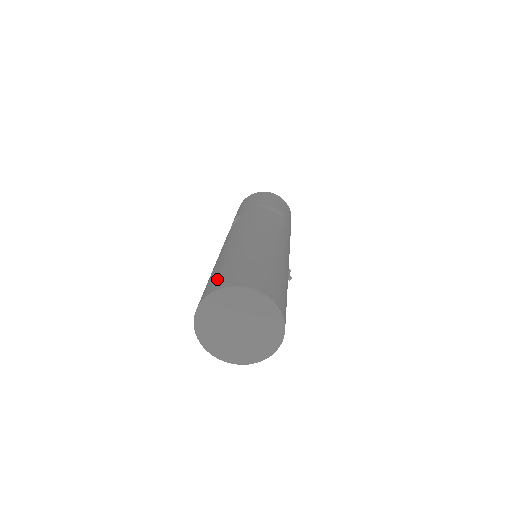
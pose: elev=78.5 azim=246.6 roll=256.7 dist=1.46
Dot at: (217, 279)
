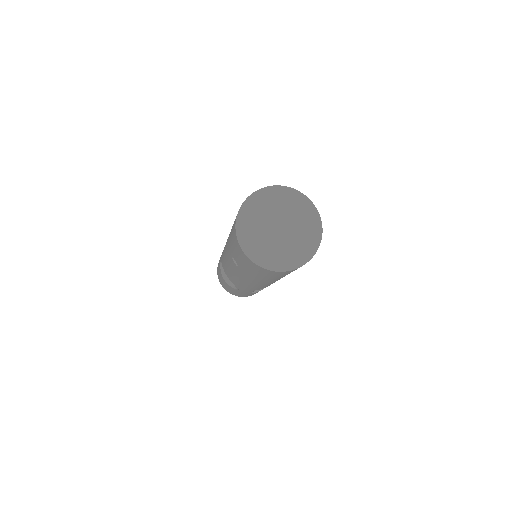
Dot at: (232, 231)
